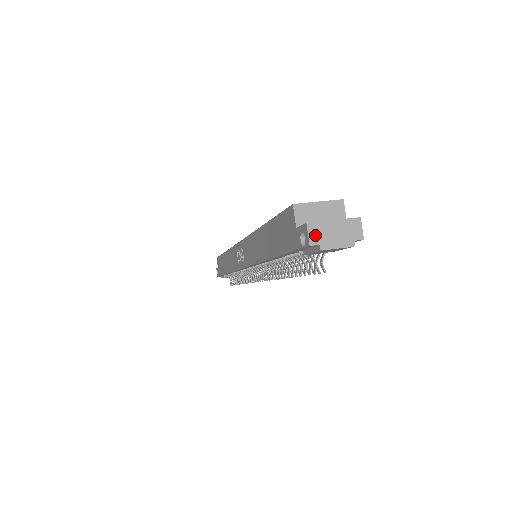
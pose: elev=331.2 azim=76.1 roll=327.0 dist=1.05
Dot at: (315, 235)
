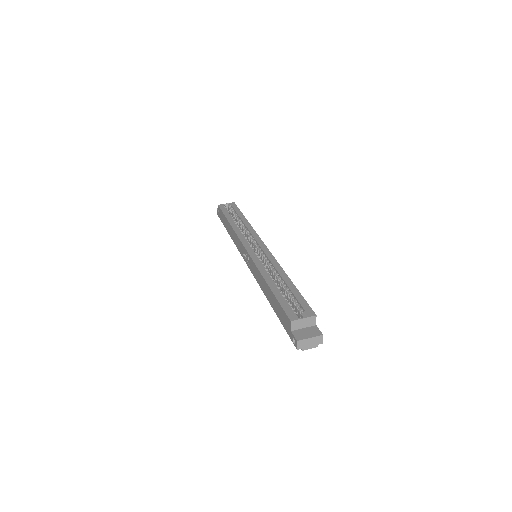
Dot at: (300, 345)
